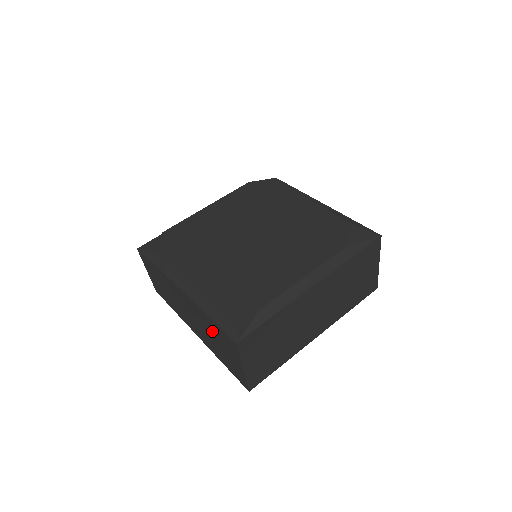
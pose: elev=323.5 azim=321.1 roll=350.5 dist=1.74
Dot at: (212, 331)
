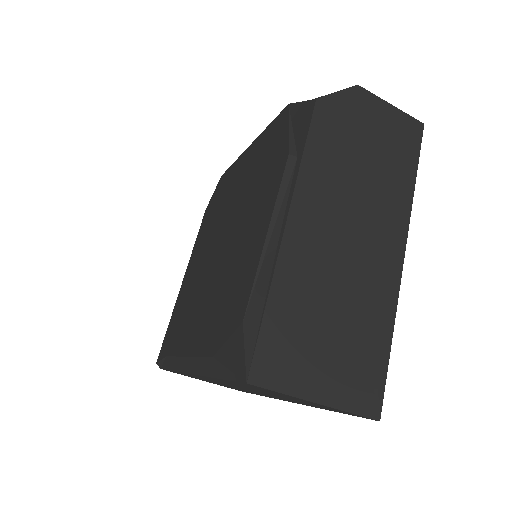
Dot at: occluded
